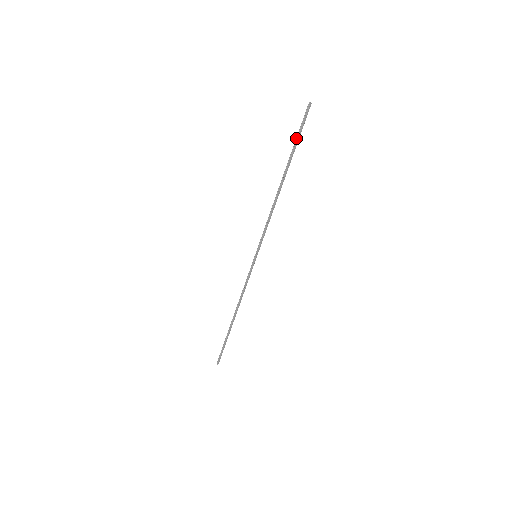
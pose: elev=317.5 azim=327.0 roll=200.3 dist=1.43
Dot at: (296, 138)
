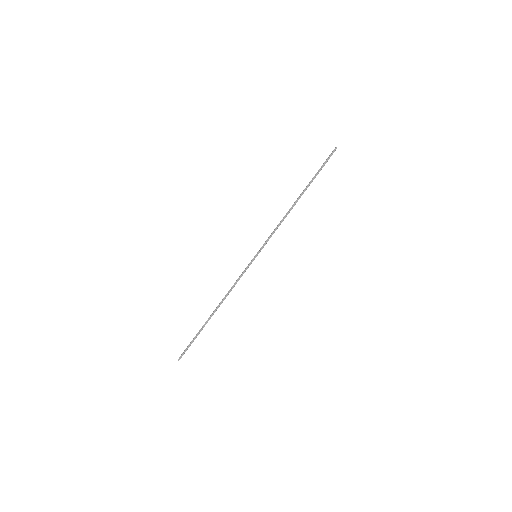
Dot at: (319, 169)
